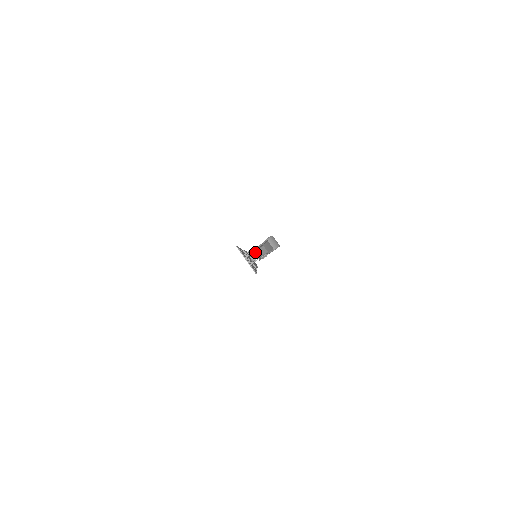
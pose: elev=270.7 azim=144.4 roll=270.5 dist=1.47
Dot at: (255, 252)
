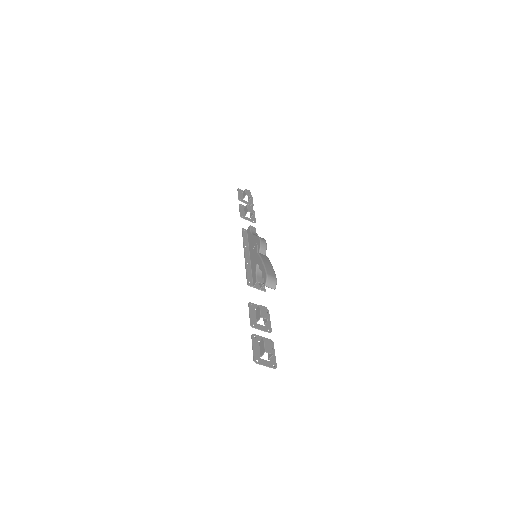
Dot at: (258, 282)
